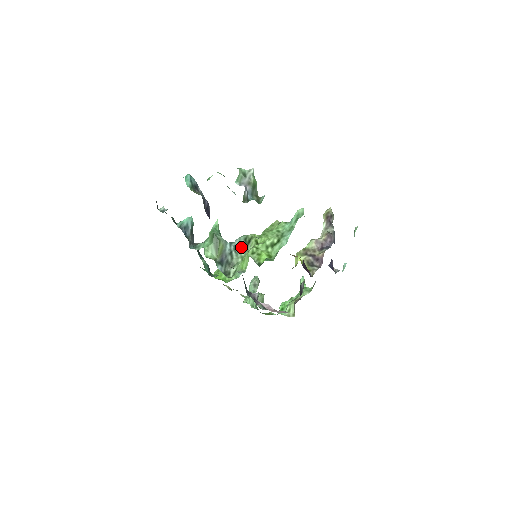
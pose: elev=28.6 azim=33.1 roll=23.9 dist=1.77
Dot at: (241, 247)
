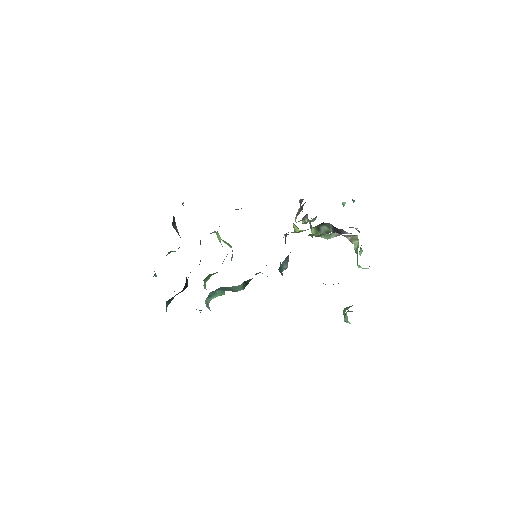
Dot at: occluded
